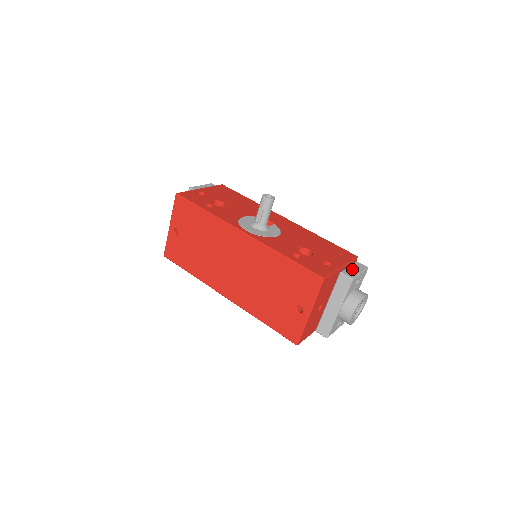
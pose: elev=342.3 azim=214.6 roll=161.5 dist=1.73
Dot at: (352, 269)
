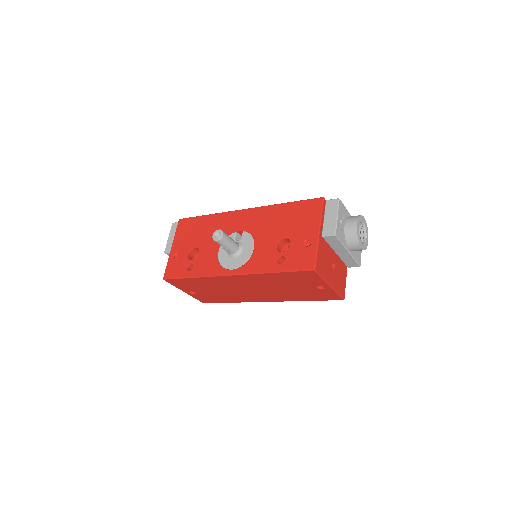
Dot at: (328, 219)
